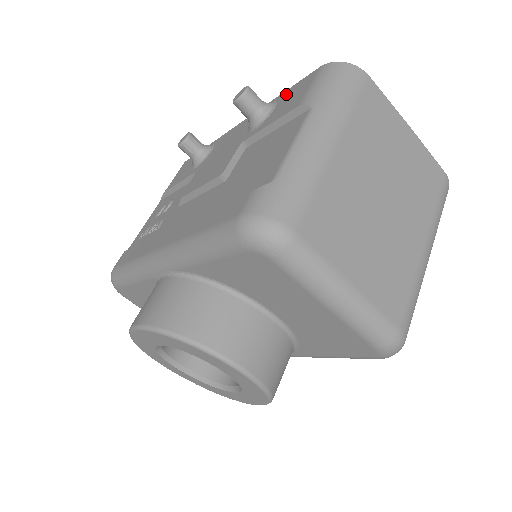
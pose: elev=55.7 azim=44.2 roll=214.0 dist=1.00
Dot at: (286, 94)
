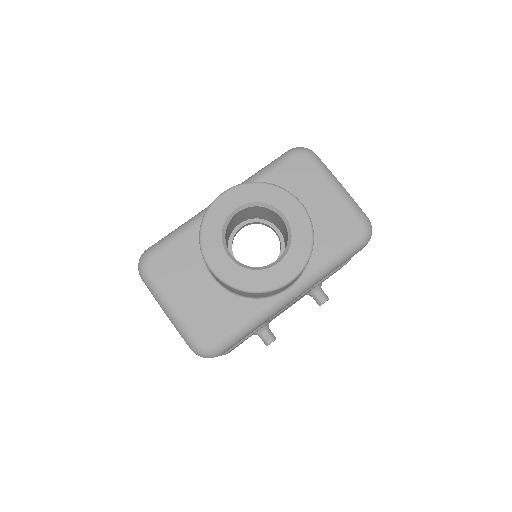
Dot at: occluded
